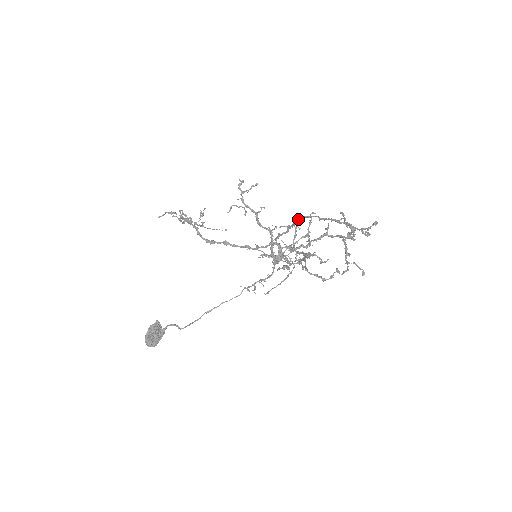
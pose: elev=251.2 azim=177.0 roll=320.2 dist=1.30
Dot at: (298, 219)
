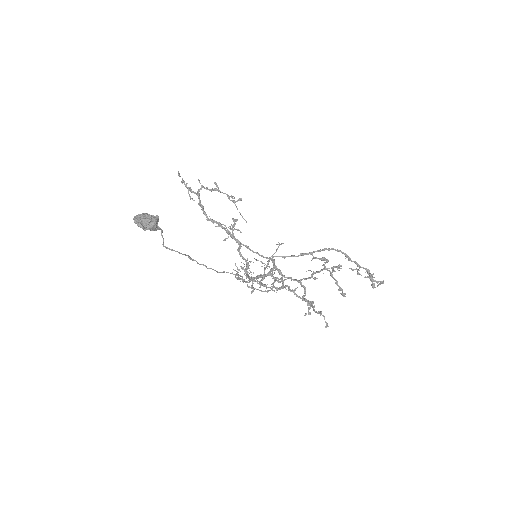
Dot at: (326, 248)
